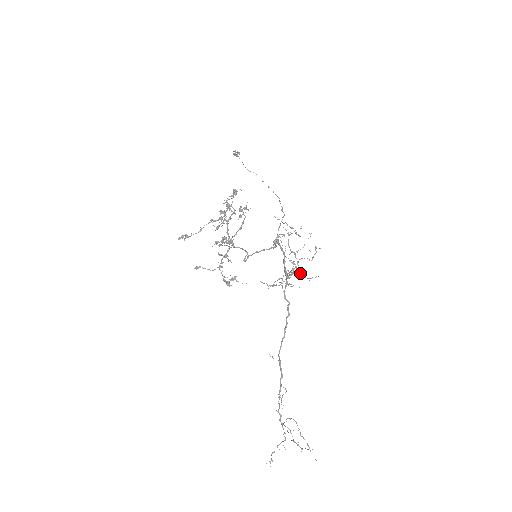
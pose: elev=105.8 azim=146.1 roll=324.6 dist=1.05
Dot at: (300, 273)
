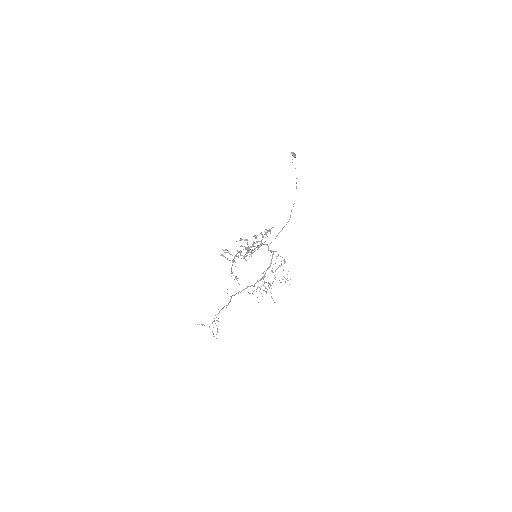
Dot at: occluded
